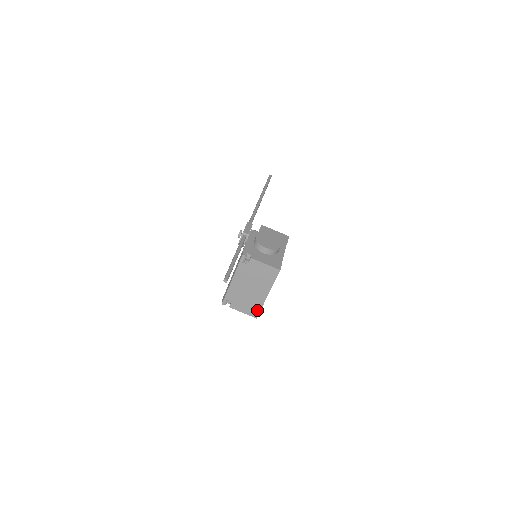
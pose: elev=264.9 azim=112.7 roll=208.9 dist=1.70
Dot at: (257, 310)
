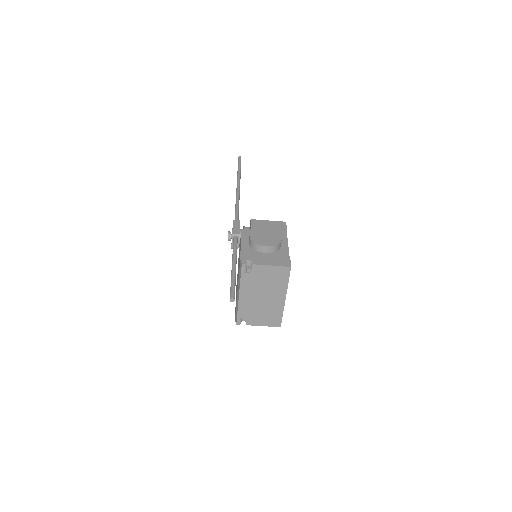
Dot at: (278, 318)
